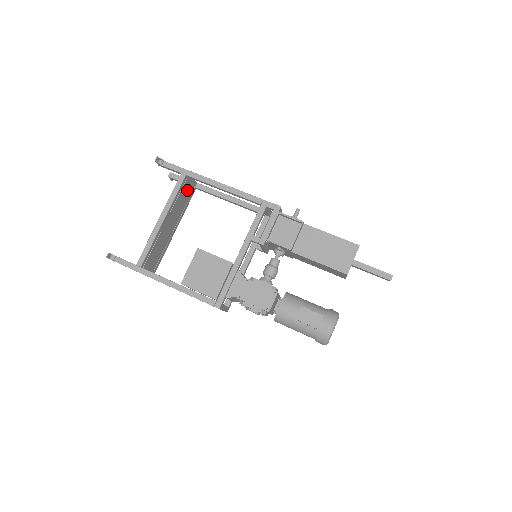
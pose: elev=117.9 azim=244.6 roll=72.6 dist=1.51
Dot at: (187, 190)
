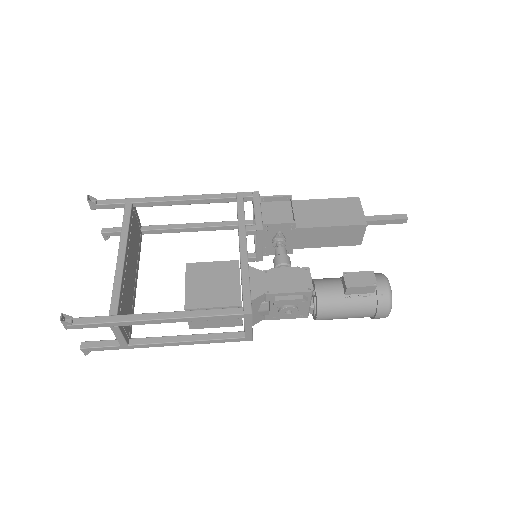
Dot at: (136, 228)
